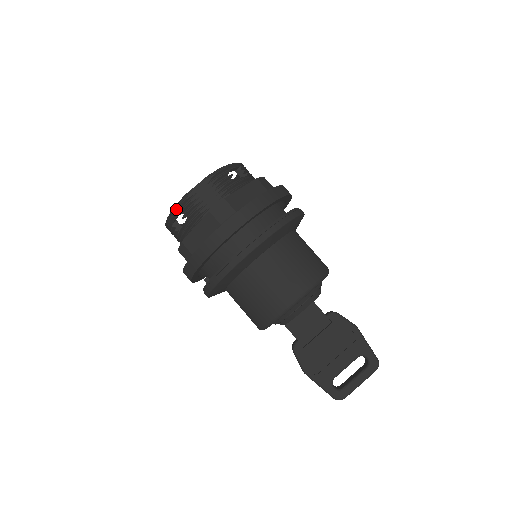
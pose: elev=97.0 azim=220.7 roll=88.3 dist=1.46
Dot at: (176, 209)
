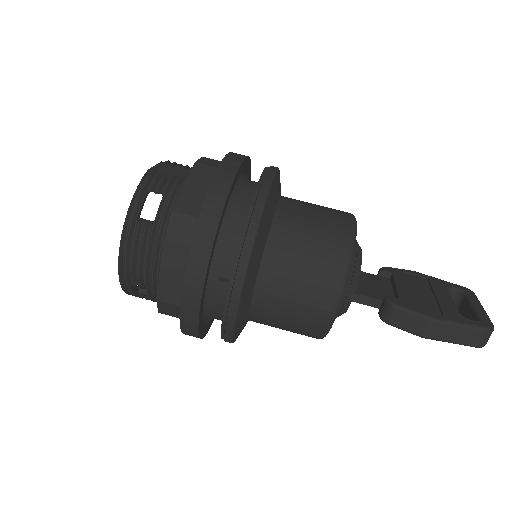
Dot at: (141, 189)
